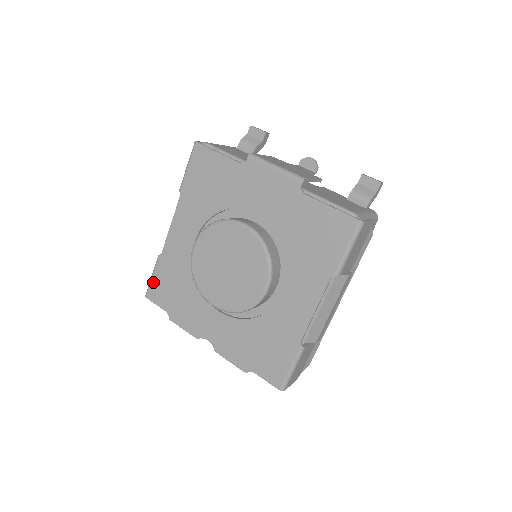
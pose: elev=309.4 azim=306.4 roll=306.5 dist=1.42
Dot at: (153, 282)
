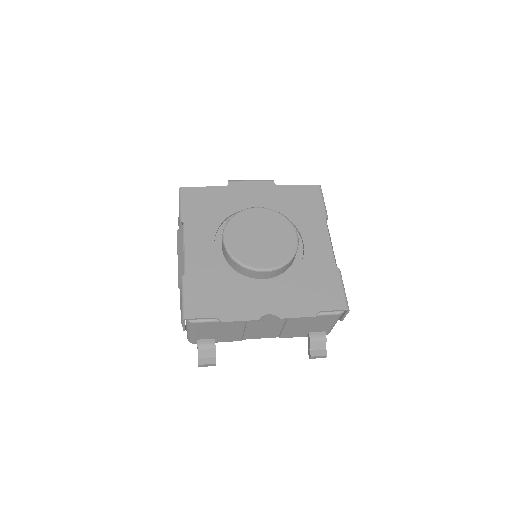
Dot at: (187, 300)
